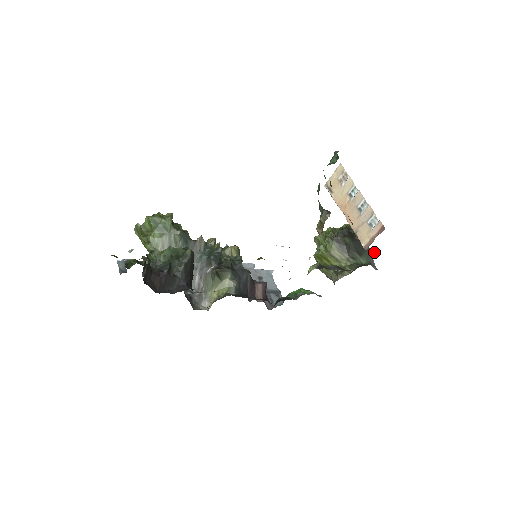
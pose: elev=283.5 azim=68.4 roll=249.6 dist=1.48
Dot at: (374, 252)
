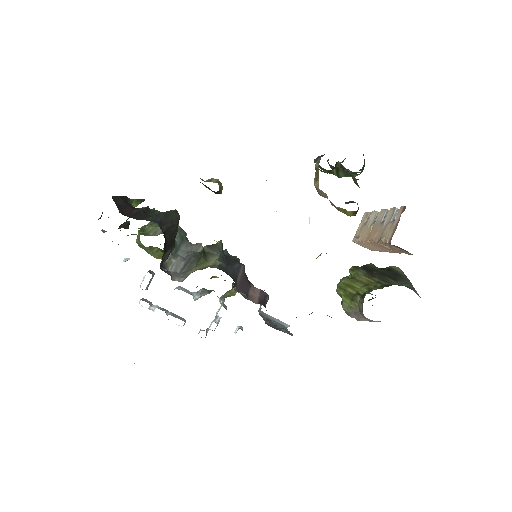
Dot at: occluded
